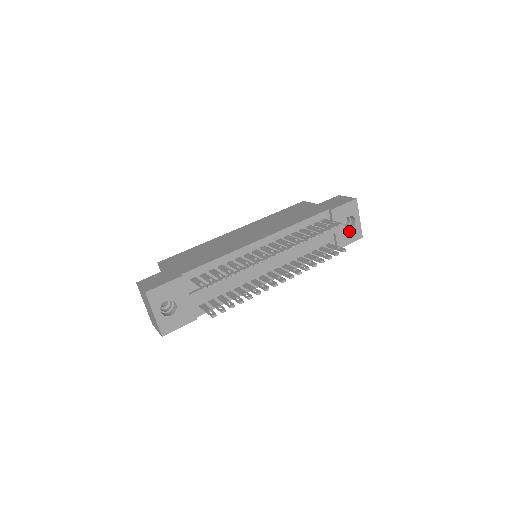
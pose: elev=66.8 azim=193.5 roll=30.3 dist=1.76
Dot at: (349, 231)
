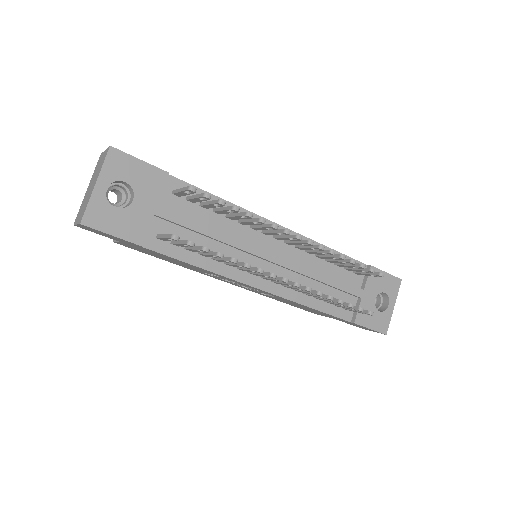
Dot at: (376, 311)
